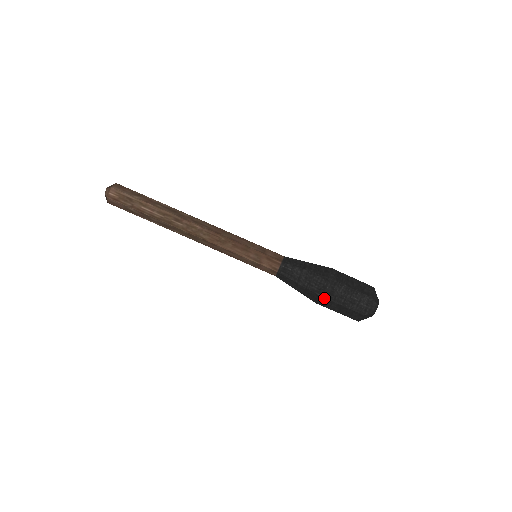
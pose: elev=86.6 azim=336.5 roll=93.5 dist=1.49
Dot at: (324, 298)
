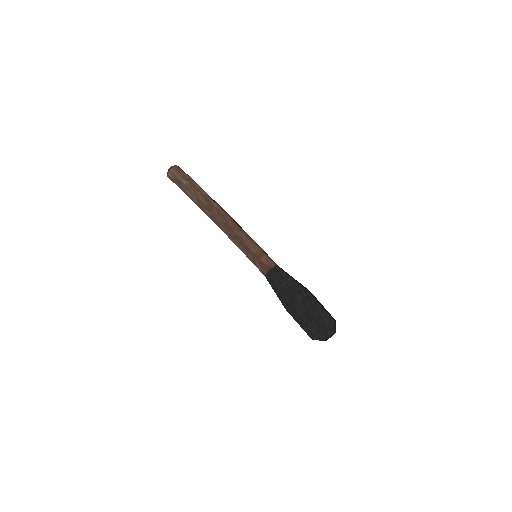
Dot at: (288, 312)
